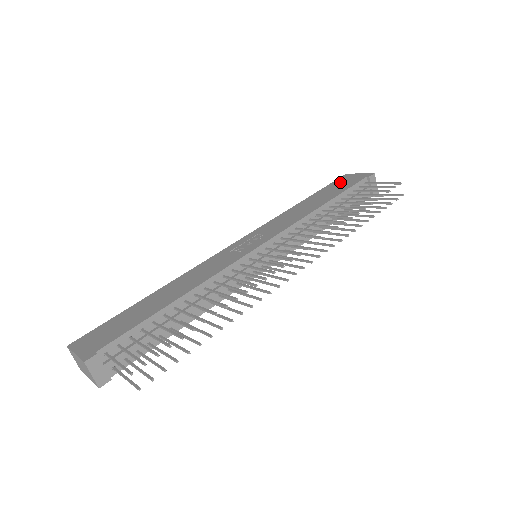
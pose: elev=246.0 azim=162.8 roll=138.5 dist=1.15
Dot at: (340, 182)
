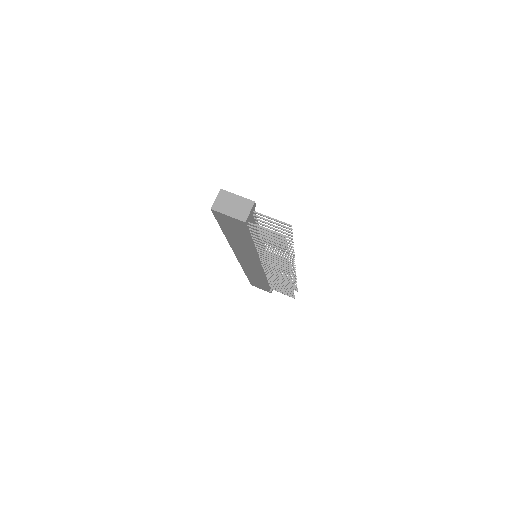
Dot at: occluded
